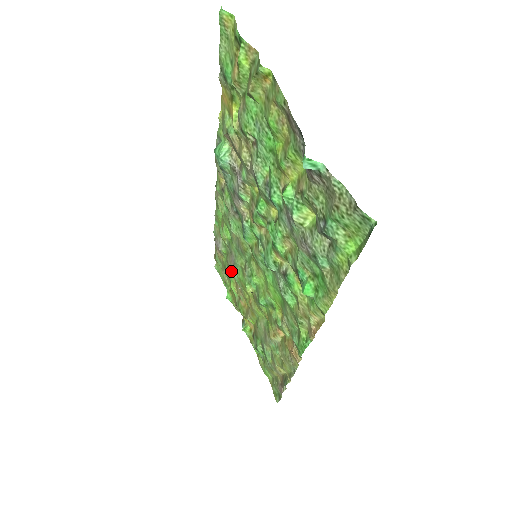
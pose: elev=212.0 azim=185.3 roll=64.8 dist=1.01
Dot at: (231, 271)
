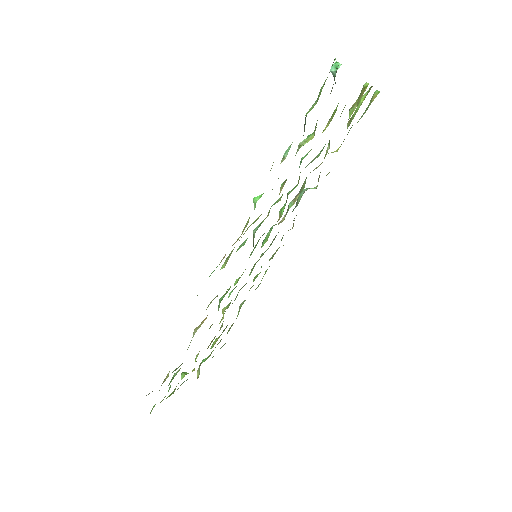
Dot at: occluded
